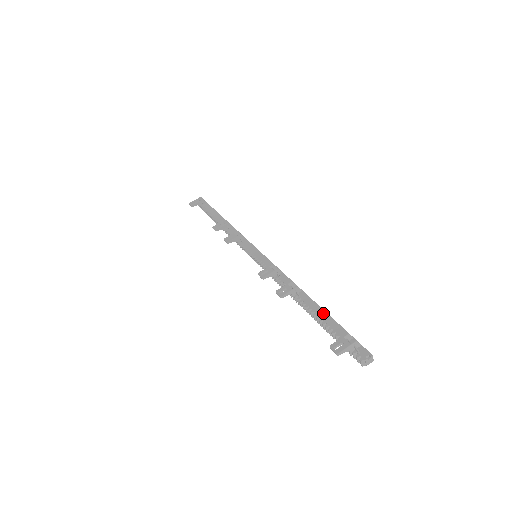
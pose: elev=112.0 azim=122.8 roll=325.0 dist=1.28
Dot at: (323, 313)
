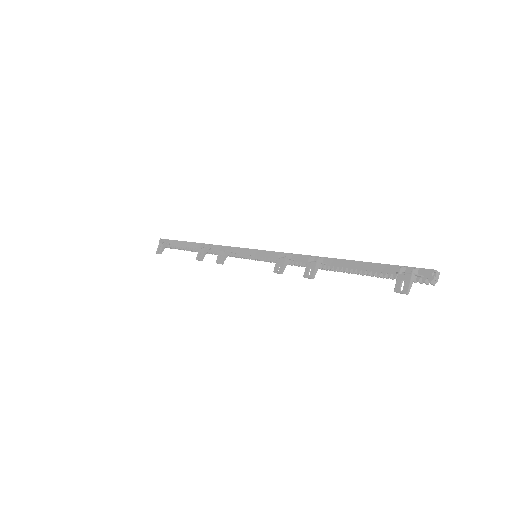
Dot at: (360, 264)
